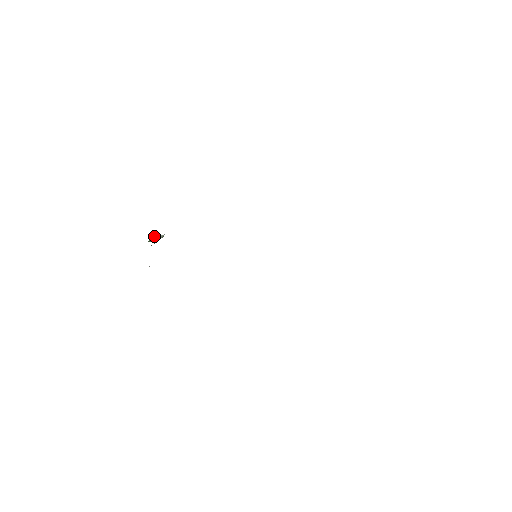
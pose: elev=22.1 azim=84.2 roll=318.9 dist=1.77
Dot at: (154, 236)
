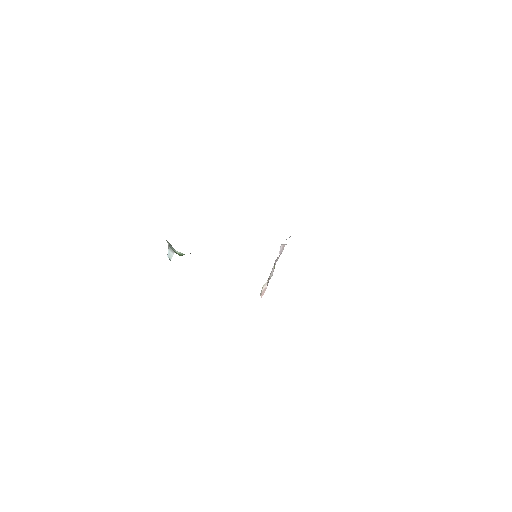
Dot at: (169, 246)
